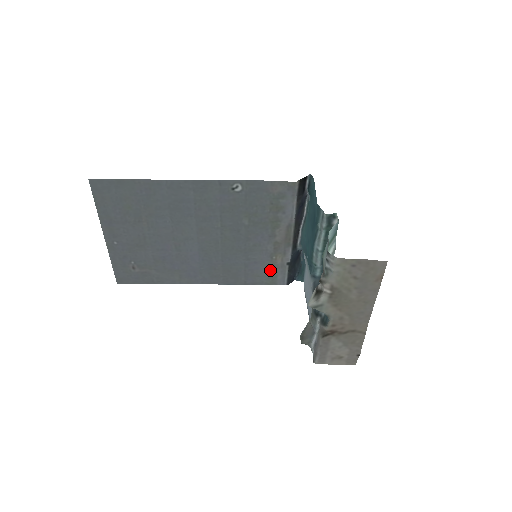
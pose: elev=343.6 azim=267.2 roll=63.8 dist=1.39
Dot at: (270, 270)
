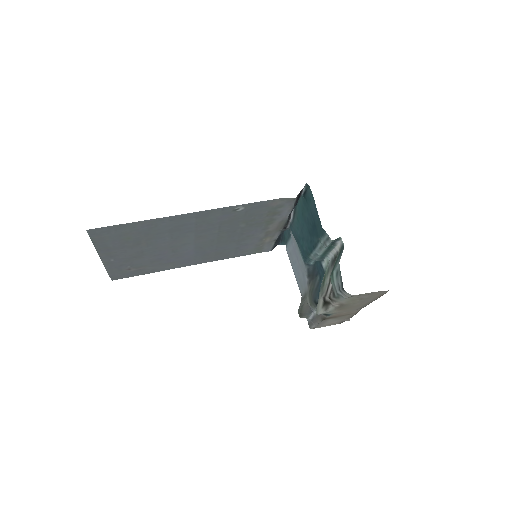
Dot at: (258, 246)
